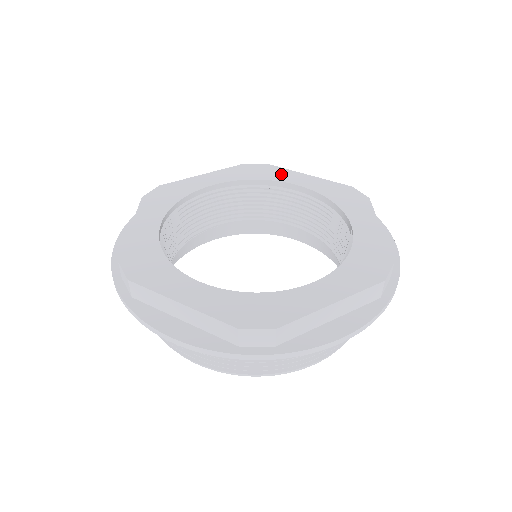
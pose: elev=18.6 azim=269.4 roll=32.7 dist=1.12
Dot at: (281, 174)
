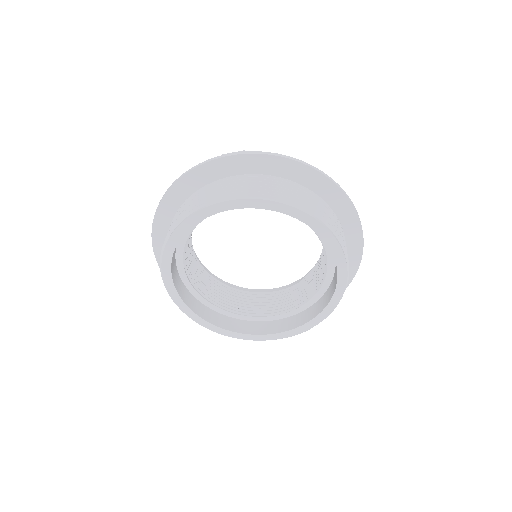
Dot at: occluded
